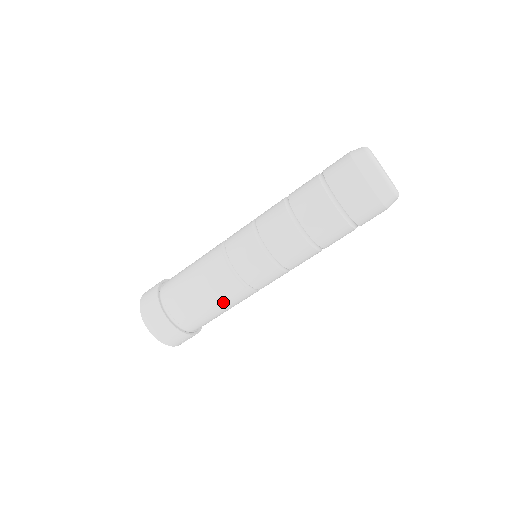
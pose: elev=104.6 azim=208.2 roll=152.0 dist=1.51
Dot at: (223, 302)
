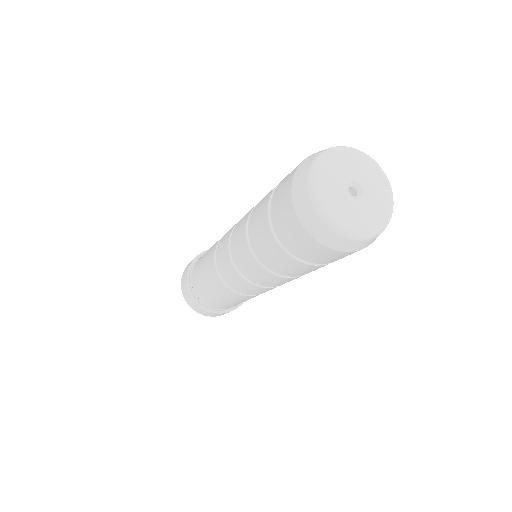
Dot at: (209, 281)
